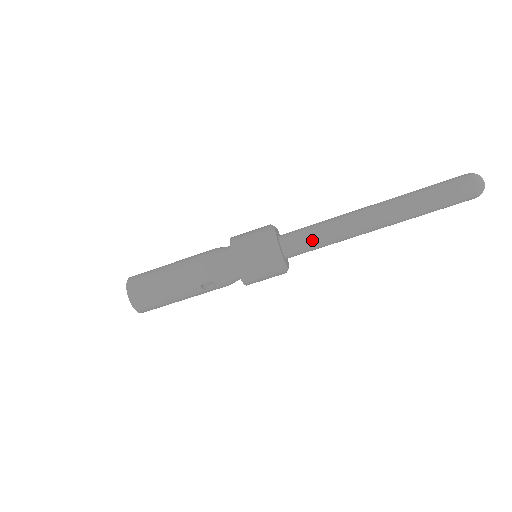
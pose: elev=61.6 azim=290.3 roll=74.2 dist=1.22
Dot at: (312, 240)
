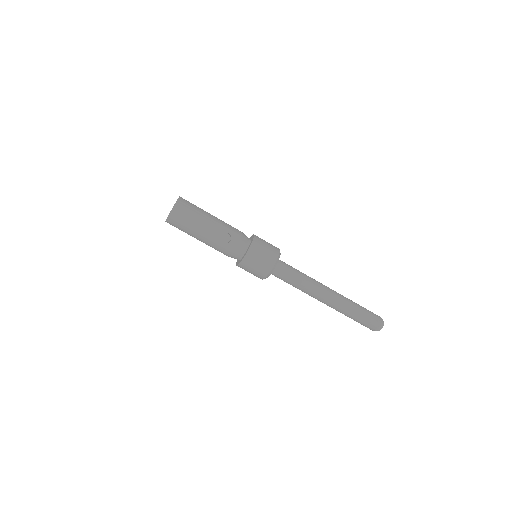
Dot at: (294, 272)
